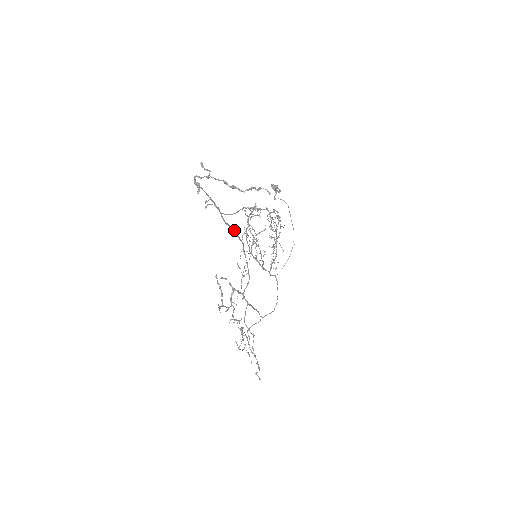
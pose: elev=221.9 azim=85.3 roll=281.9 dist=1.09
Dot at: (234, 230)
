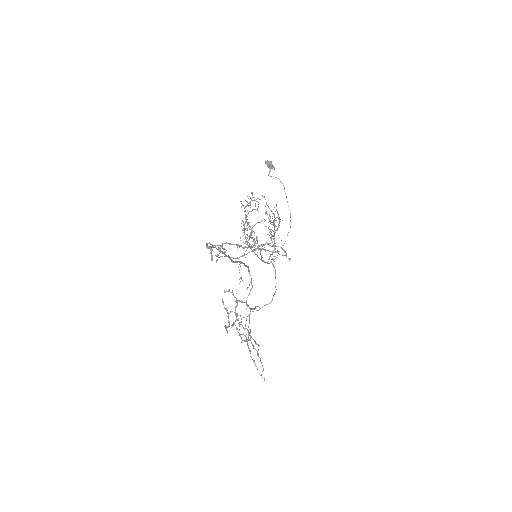
Dot at: (241, 263)
